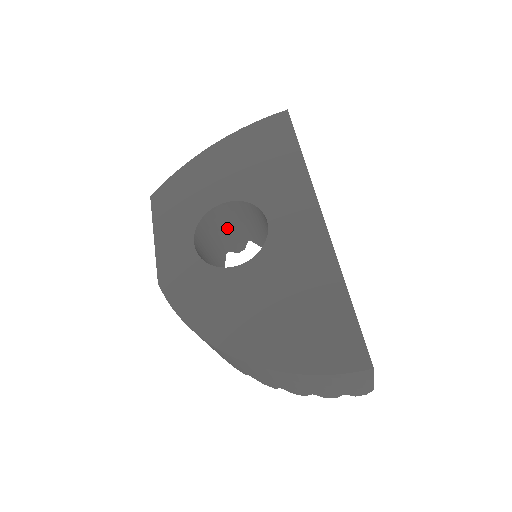
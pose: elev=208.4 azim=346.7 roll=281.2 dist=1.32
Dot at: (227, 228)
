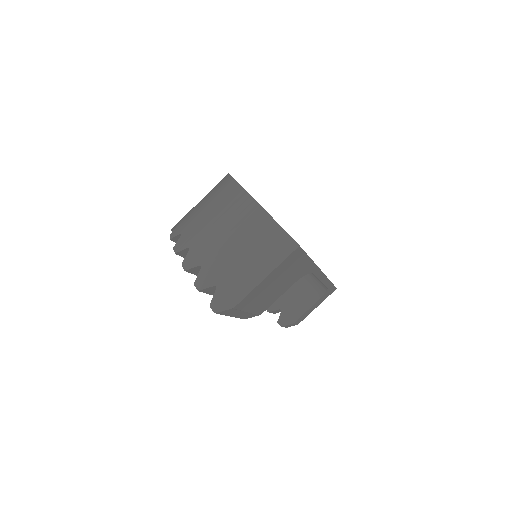
Dot at: occluded
